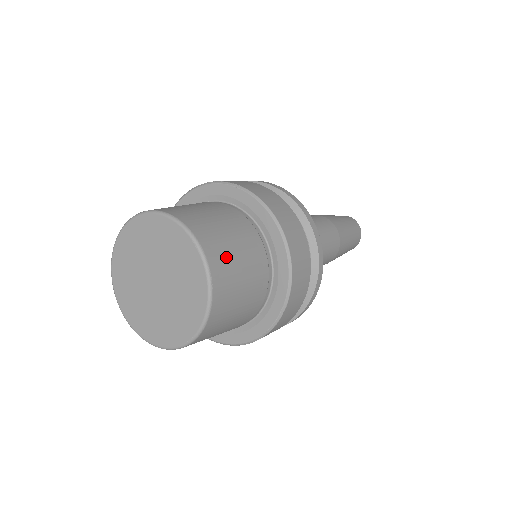
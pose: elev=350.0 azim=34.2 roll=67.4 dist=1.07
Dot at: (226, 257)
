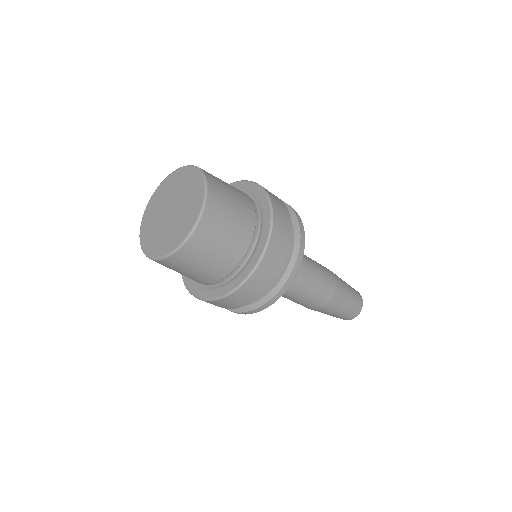
Dot at: (220, 183)
